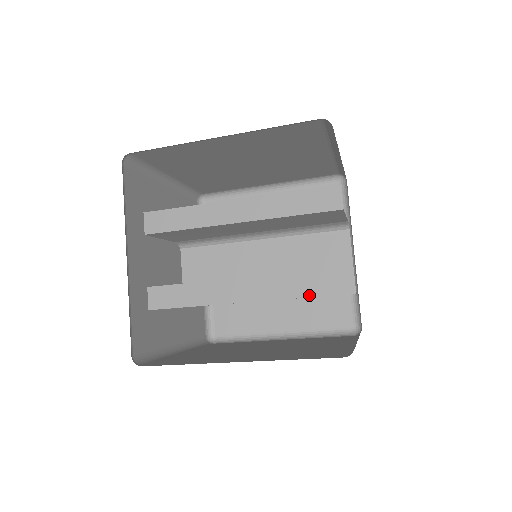
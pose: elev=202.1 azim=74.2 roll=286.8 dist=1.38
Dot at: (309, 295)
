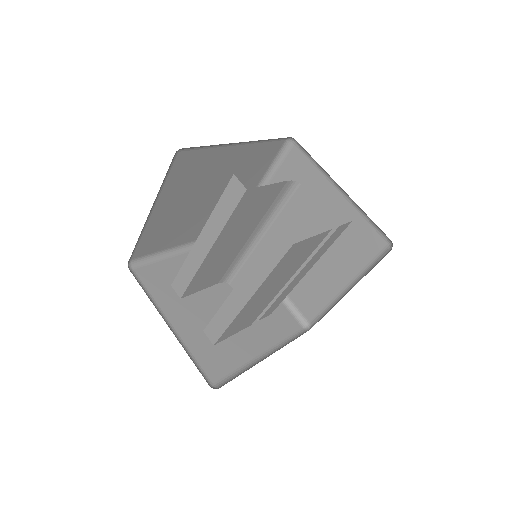
Dot at: (273, 266)
